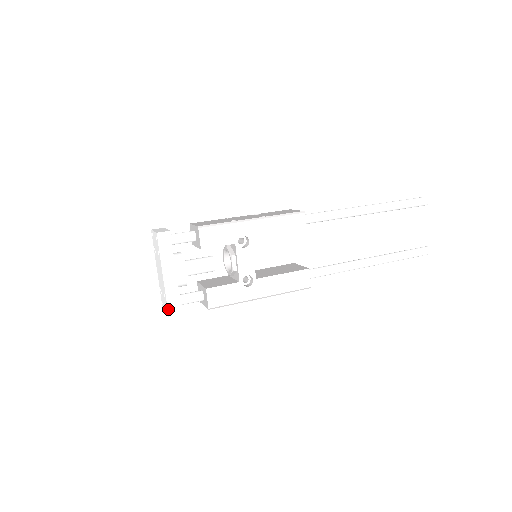
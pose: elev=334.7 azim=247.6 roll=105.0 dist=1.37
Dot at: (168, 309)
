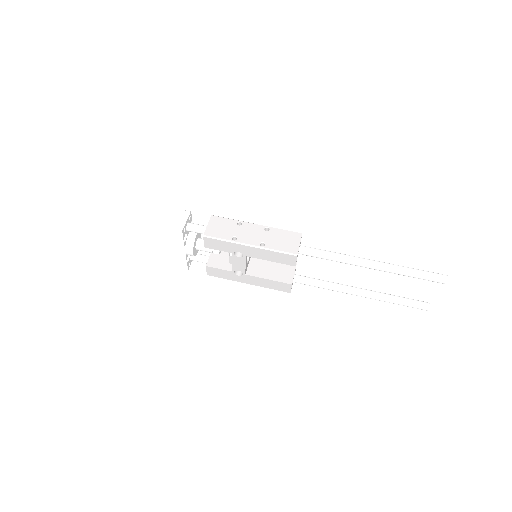
Dot at: (179, 265)
